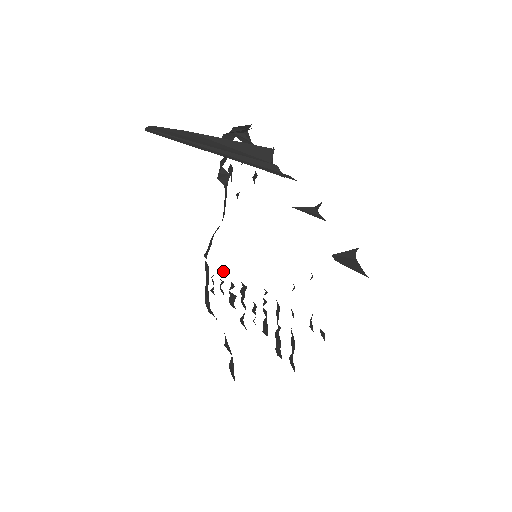
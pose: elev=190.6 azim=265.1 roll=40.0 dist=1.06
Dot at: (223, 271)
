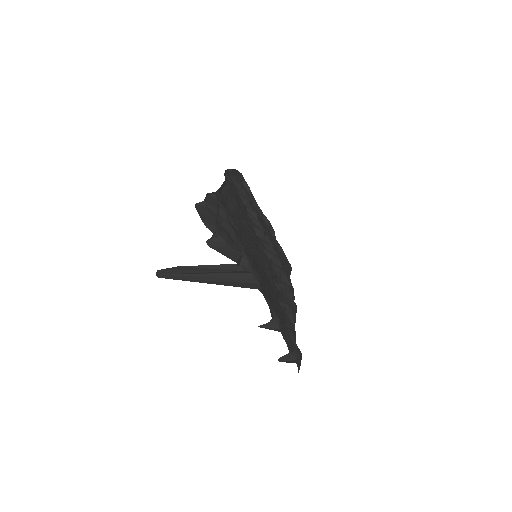
Dot at: (243, 199)
